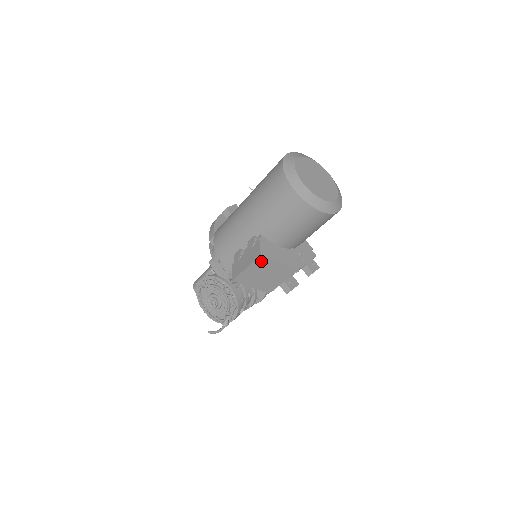
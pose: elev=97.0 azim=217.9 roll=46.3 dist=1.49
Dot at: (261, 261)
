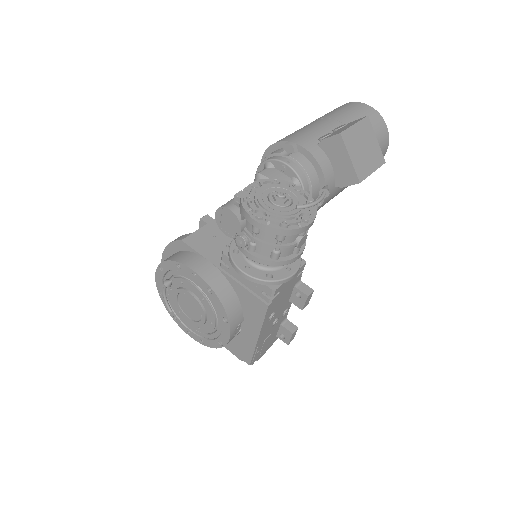
Dot at: (366, 125)
